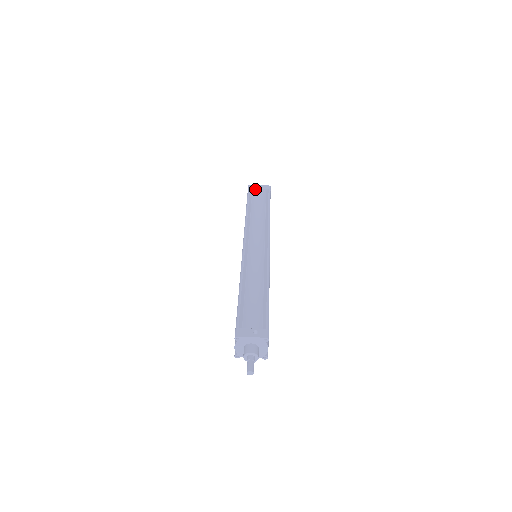
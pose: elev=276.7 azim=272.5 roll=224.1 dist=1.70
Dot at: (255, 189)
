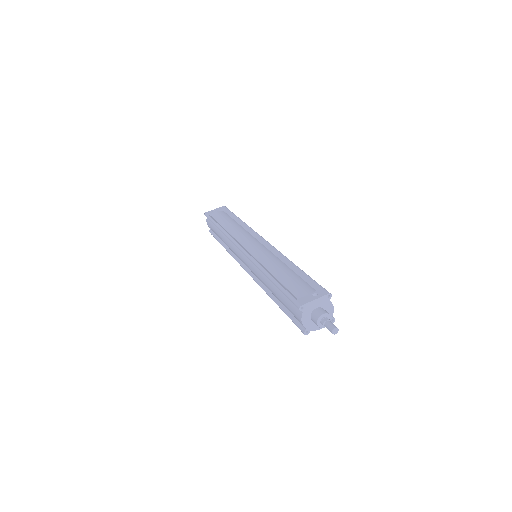
Dot at: (213, 213)
